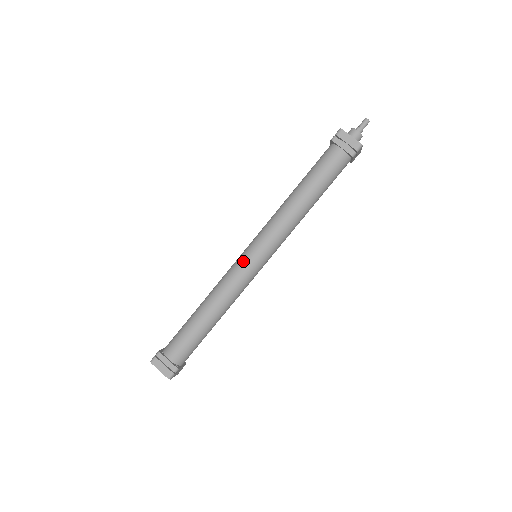
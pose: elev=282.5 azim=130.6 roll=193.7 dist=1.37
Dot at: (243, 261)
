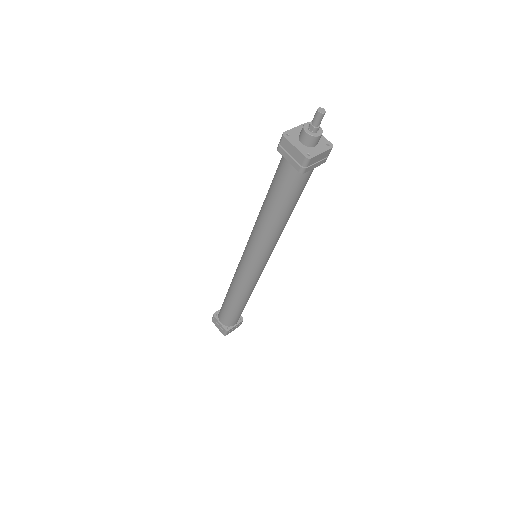
Dot at: (241, 264)
